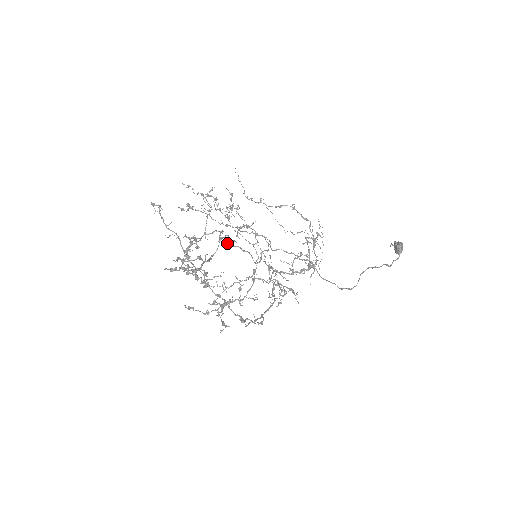
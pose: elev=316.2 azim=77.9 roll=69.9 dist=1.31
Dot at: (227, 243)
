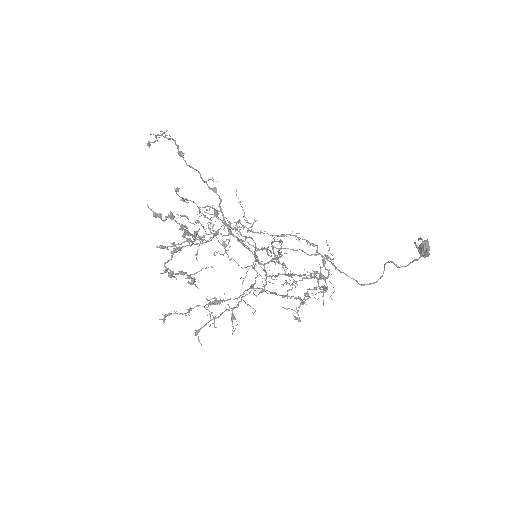
Dot at: (223, 235)
